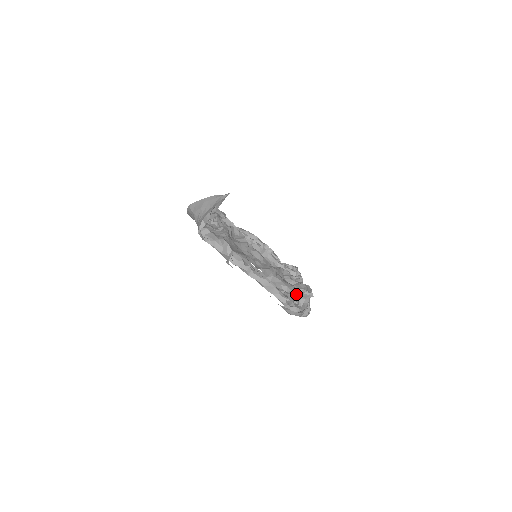
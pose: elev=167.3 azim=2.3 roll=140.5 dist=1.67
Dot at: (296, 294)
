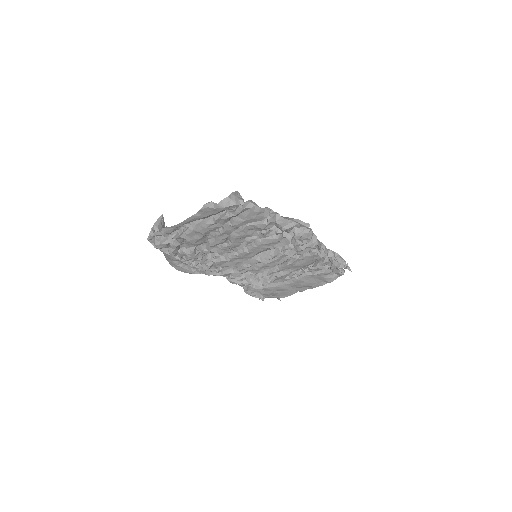
Dot at: occluded
